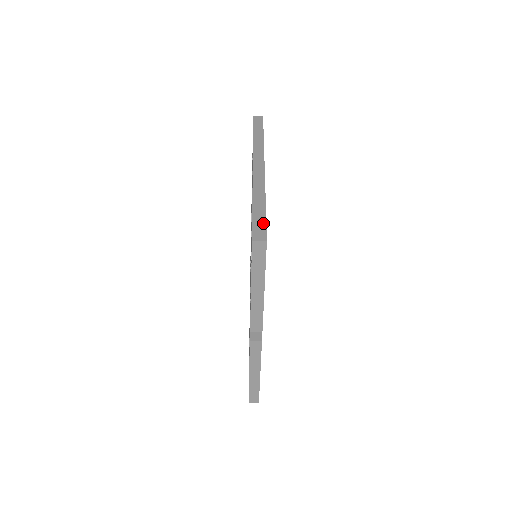
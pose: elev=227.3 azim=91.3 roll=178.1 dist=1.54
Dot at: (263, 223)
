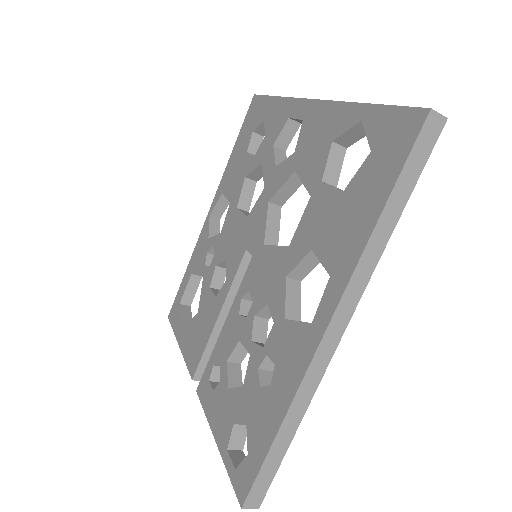
Dot at: (270, 478)
